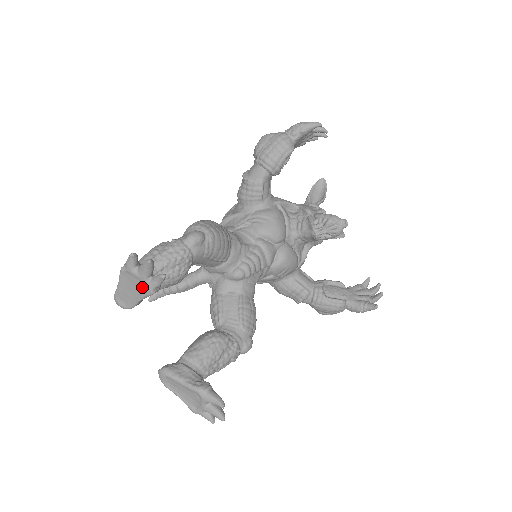
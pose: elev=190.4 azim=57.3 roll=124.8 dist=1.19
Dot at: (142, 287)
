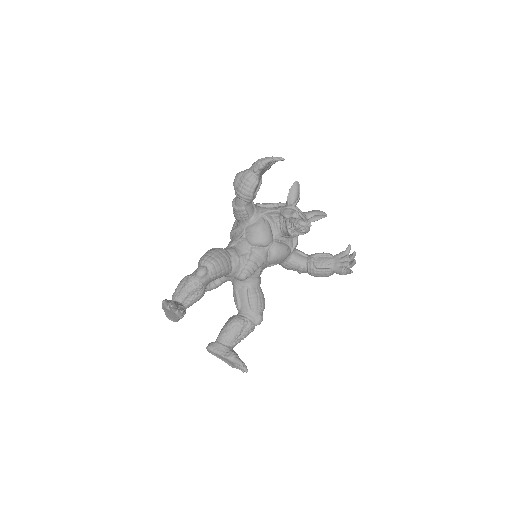
Dot at: (175, 315)
